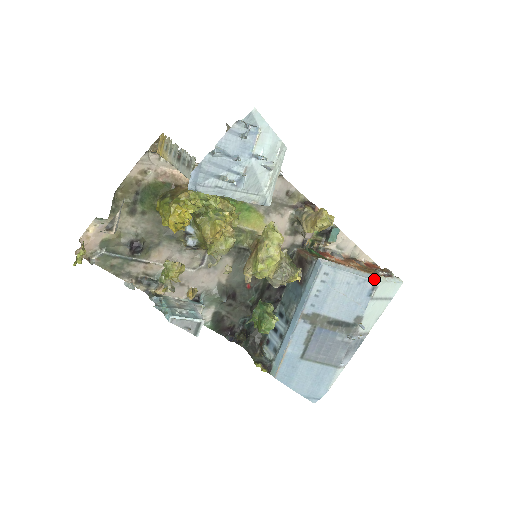
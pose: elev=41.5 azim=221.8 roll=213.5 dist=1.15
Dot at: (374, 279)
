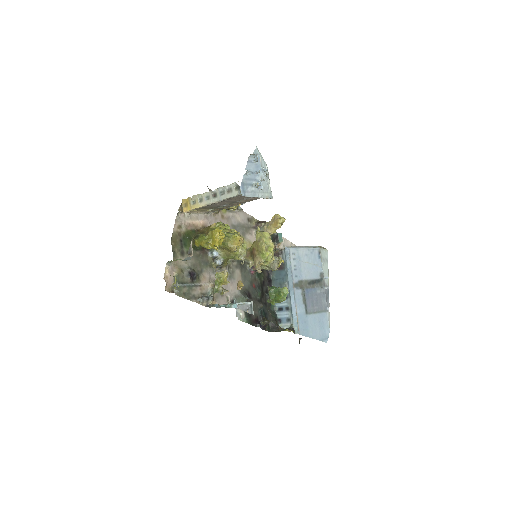
Dot at: (317, 247)
